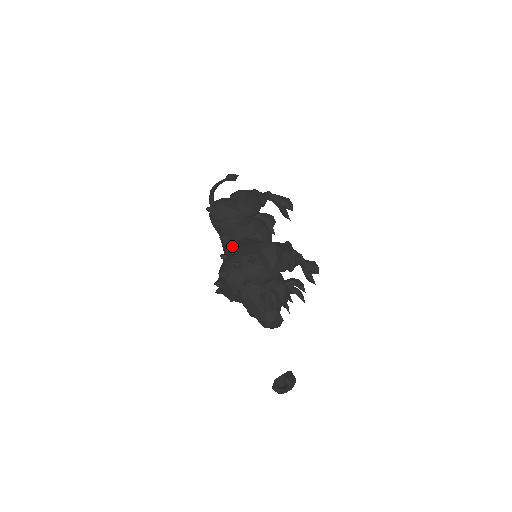
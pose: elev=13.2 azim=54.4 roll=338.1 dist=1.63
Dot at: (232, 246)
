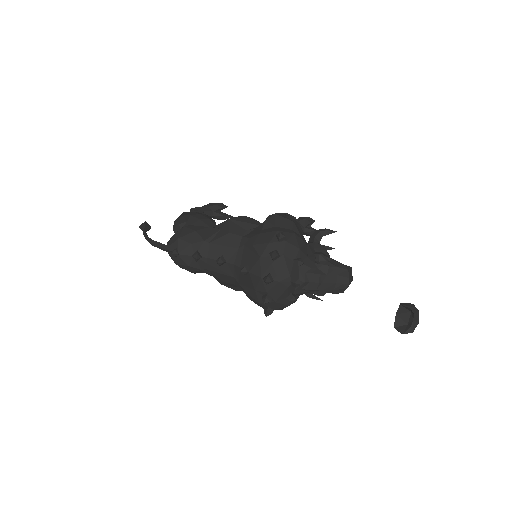
Dot at: (239, 256)
